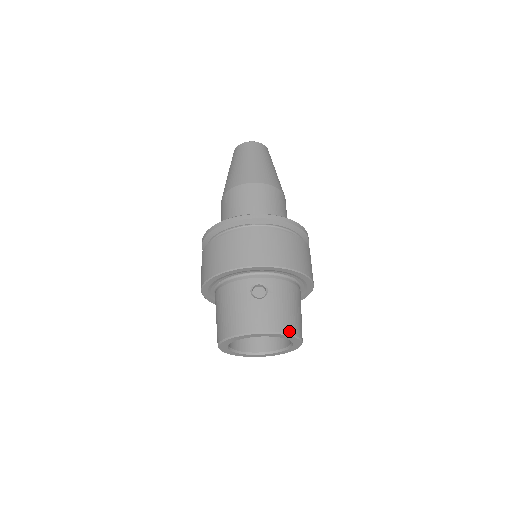
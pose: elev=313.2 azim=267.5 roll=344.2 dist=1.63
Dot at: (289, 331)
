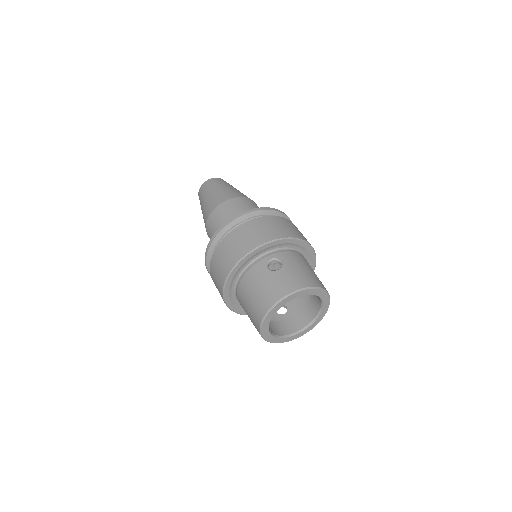
Dot at: (315, 285)
